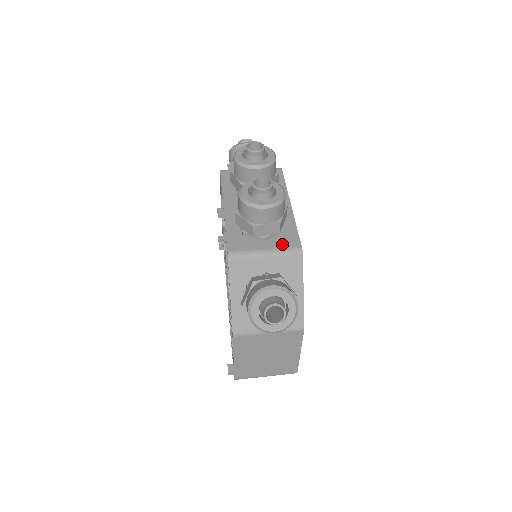
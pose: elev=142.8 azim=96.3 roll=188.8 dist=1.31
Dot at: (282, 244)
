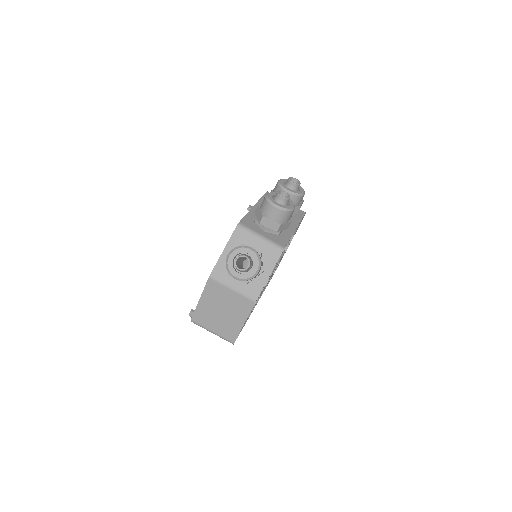
Dot at: (274, 239)
